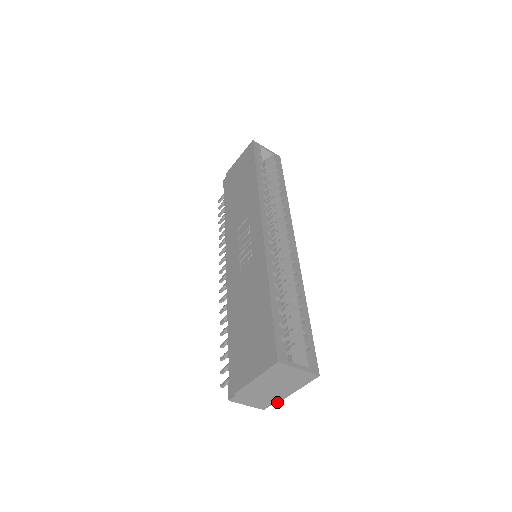
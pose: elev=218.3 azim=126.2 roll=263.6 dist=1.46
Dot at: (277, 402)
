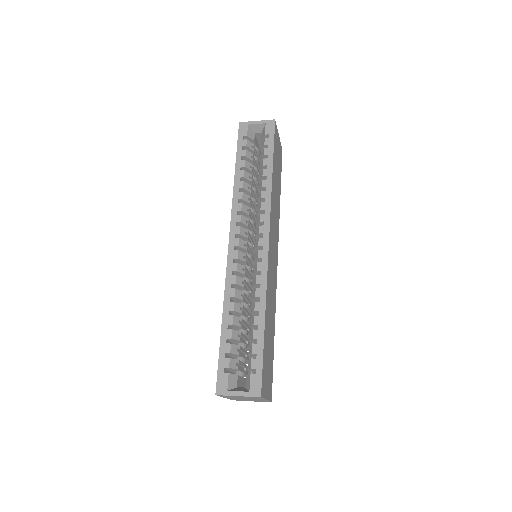
Dot at: (269, 401)
